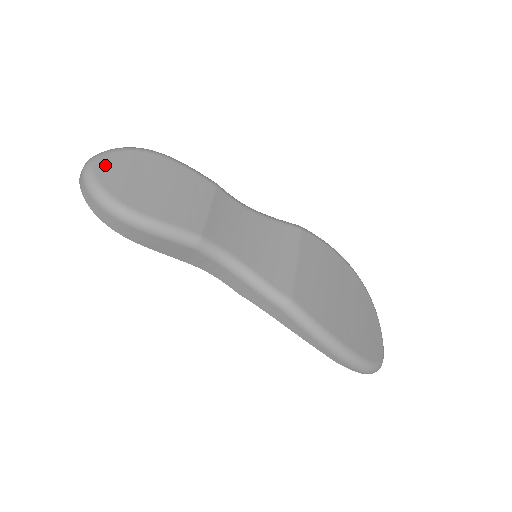
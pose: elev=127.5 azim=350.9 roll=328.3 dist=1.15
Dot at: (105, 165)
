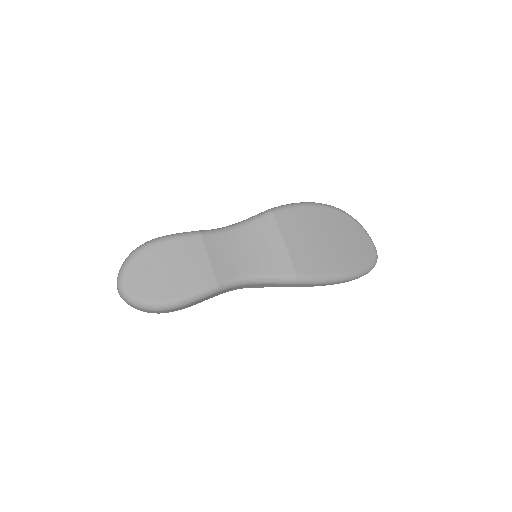
Dot at: (130, 283)
